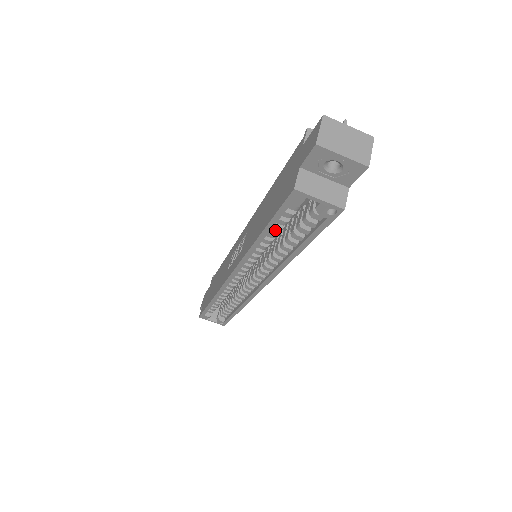
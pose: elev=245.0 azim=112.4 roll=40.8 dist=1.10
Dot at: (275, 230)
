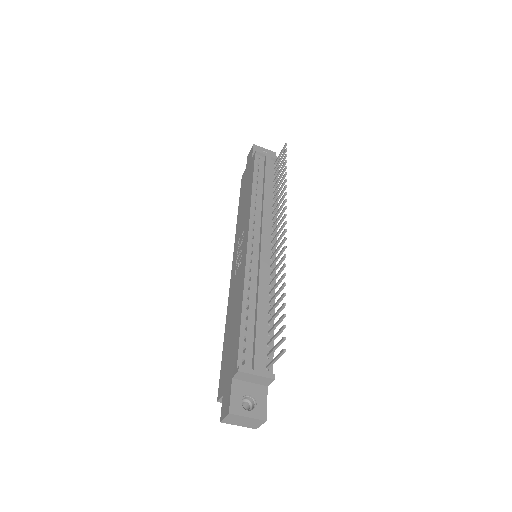
Dot at: occluded
